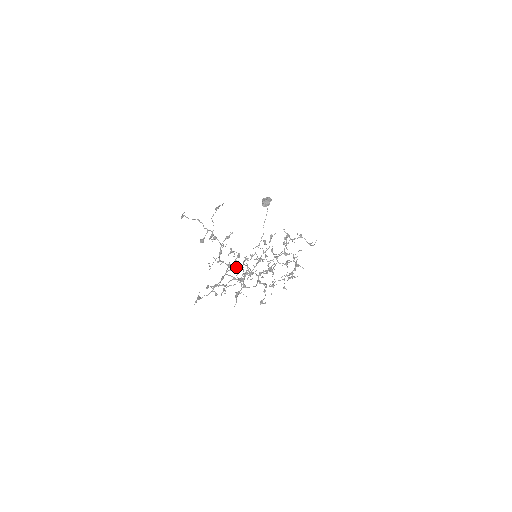
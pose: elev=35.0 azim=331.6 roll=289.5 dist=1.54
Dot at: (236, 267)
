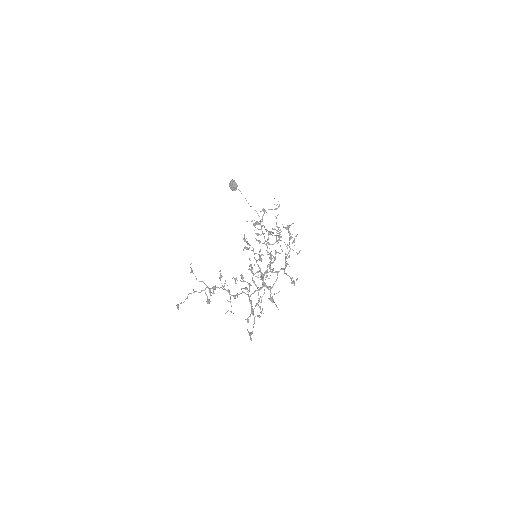
Dot at: (250, 285)
